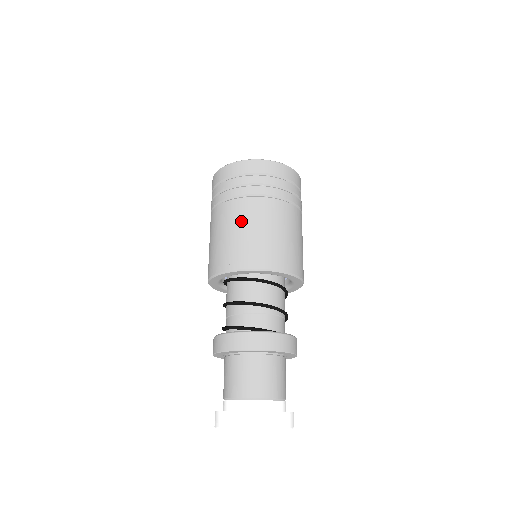
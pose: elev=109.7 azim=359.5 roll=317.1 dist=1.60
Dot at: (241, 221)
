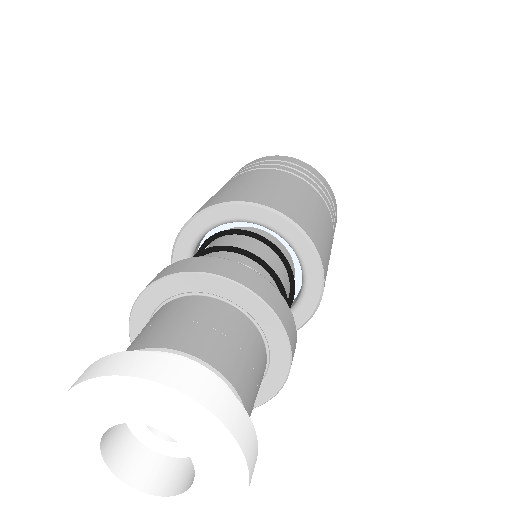
Dot at: (258, 178)
